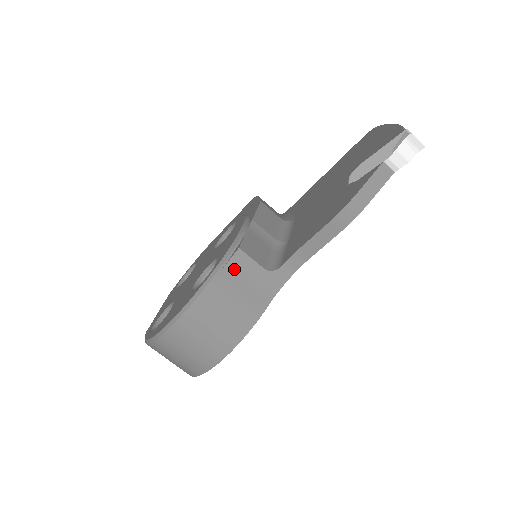
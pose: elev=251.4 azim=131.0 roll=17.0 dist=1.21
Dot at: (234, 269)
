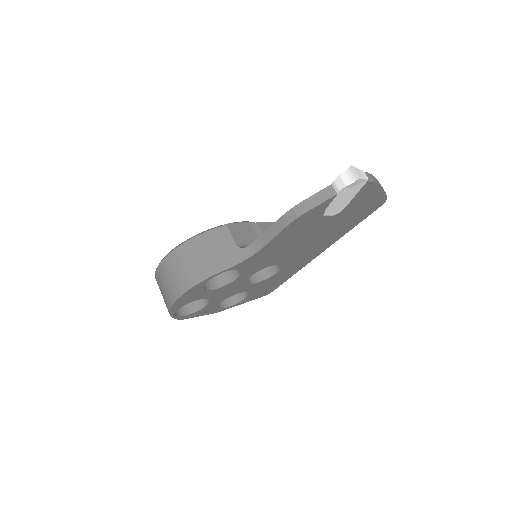
Dot at: (216, 236)
